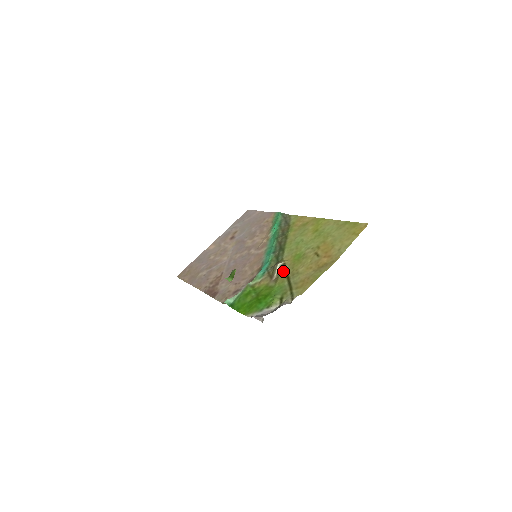
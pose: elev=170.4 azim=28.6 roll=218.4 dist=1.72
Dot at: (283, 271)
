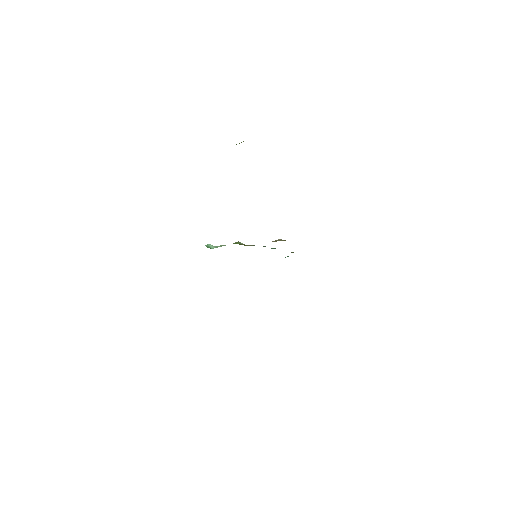
Dot at: (283, 240)
